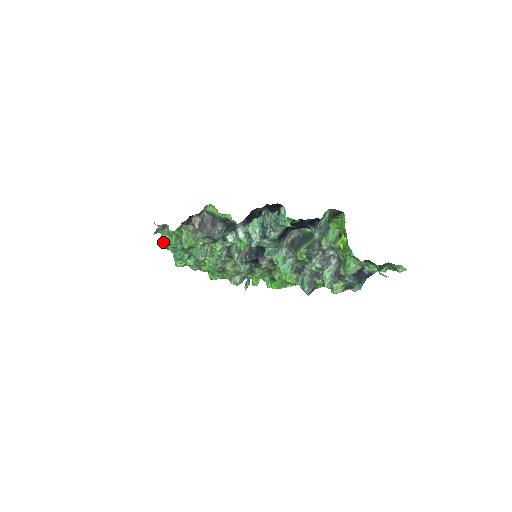
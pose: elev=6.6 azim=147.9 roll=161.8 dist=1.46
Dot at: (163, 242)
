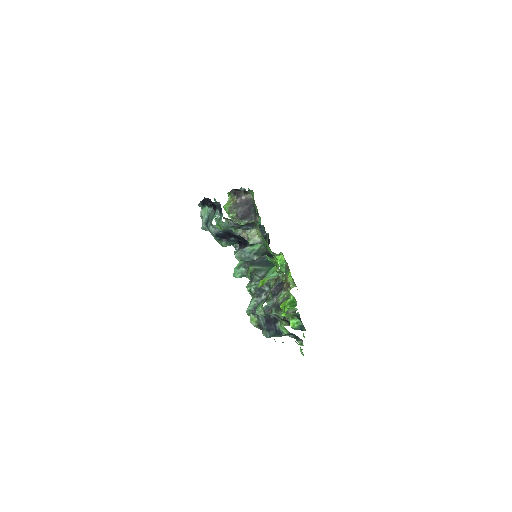
Dot at: occluded
